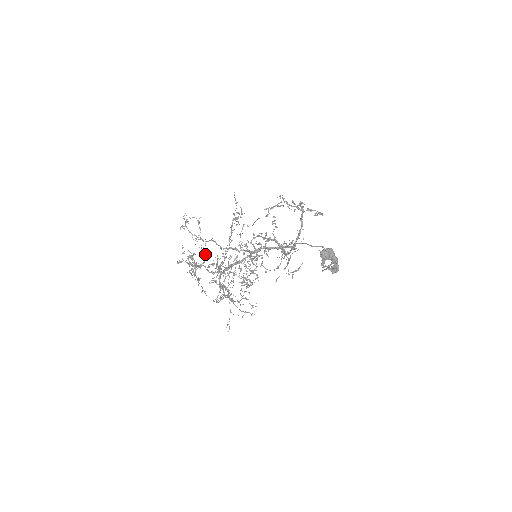
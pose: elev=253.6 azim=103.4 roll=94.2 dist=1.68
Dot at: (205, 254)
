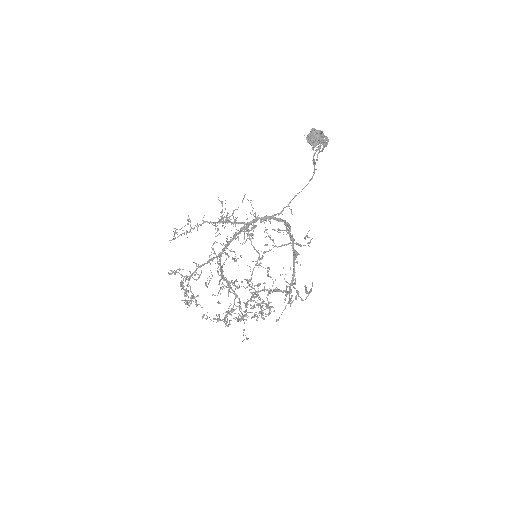
Dot at: (200, 267)
